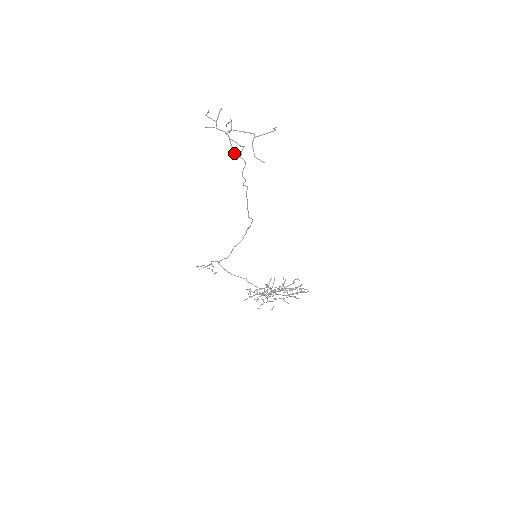
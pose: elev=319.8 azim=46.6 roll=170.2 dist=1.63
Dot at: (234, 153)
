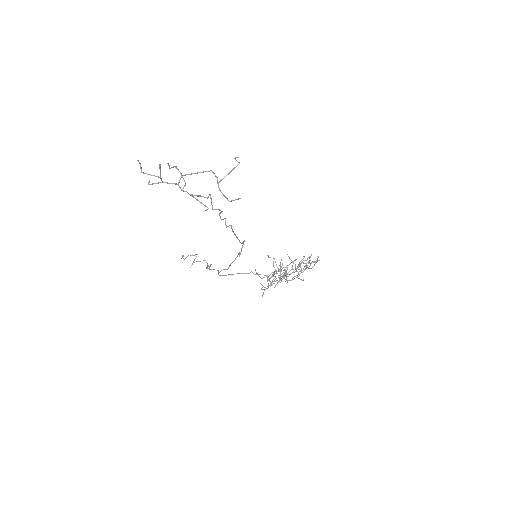
Dot at: (201, 203)
